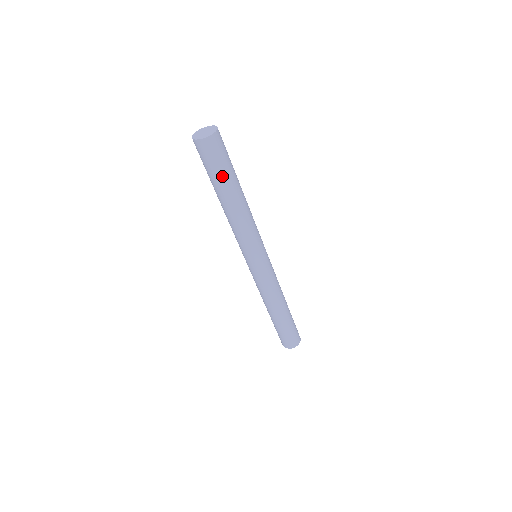
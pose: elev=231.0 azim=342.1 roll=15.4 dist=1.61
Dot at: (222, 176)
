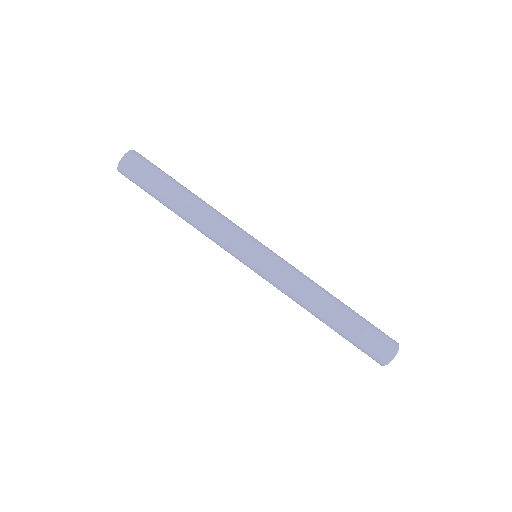
Dot at: (154, 189)
